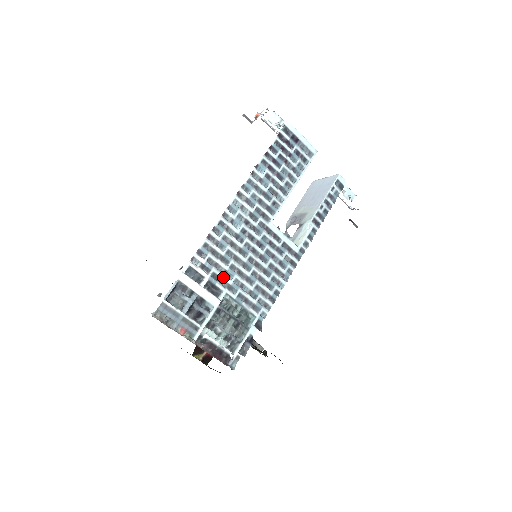
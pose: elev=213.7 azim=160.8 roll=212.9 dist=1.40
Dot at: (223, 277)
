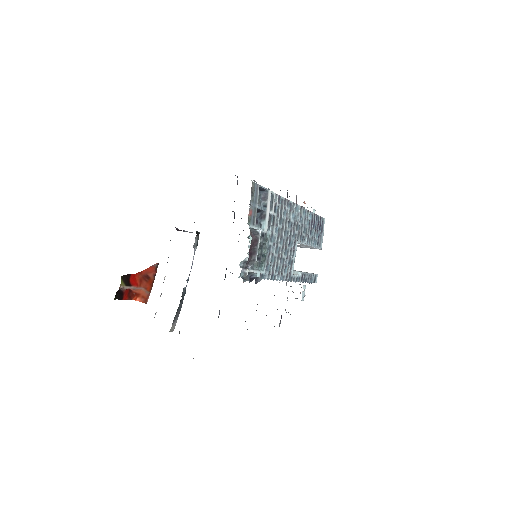
Dot at: (275, 225)
